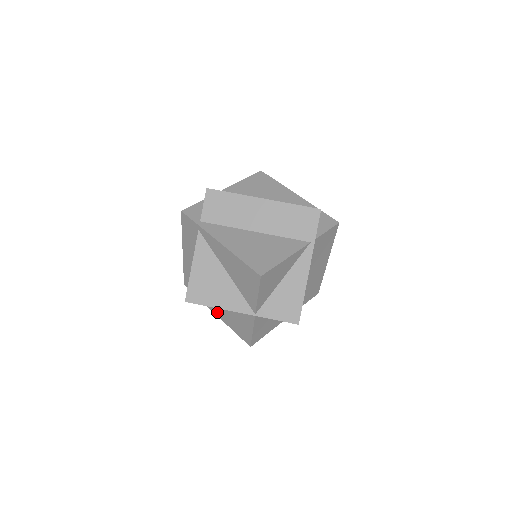
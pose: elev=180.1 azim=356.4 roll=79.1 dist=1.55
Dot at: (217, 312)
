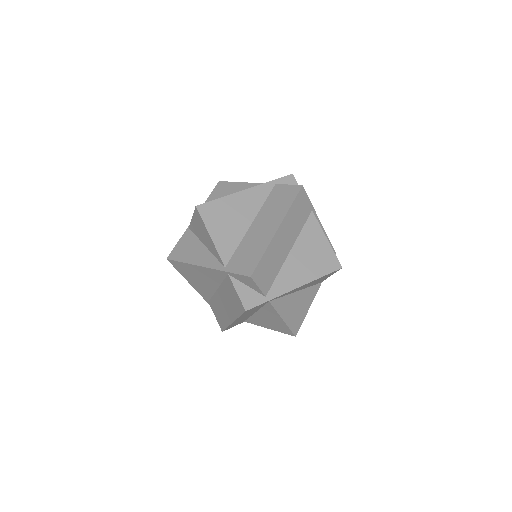
Dot at: occluded
